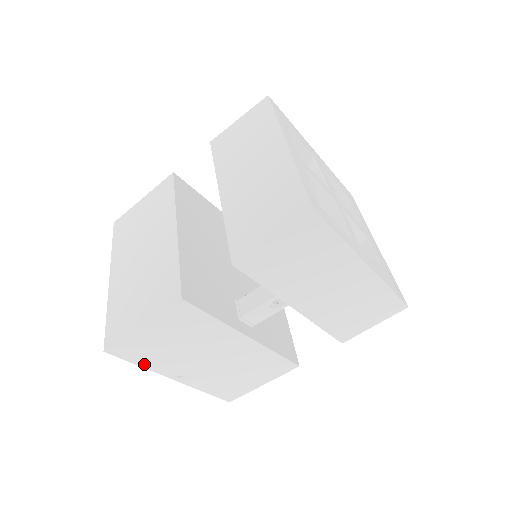
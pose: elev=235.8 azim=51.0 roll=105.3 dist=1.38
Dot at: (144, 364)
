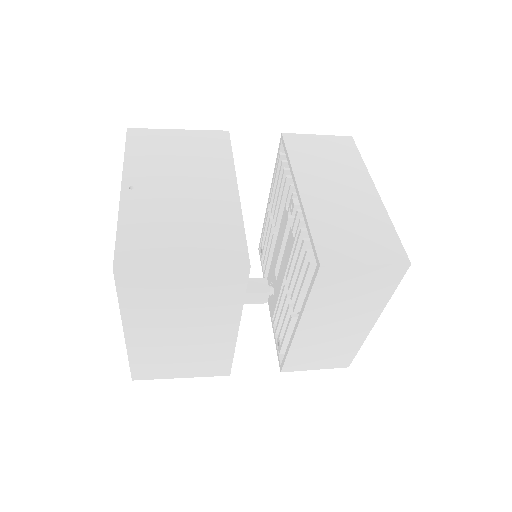
Dot at: occluded
